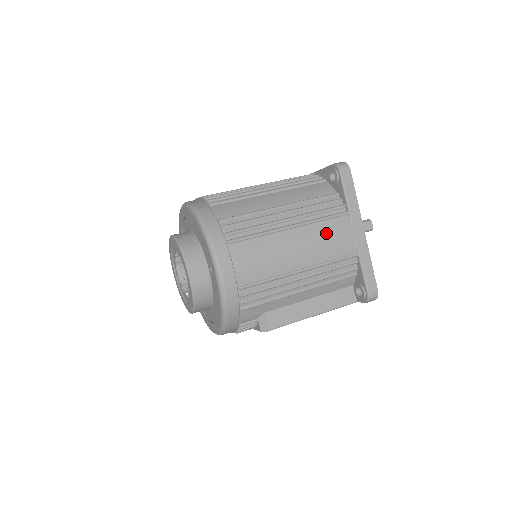
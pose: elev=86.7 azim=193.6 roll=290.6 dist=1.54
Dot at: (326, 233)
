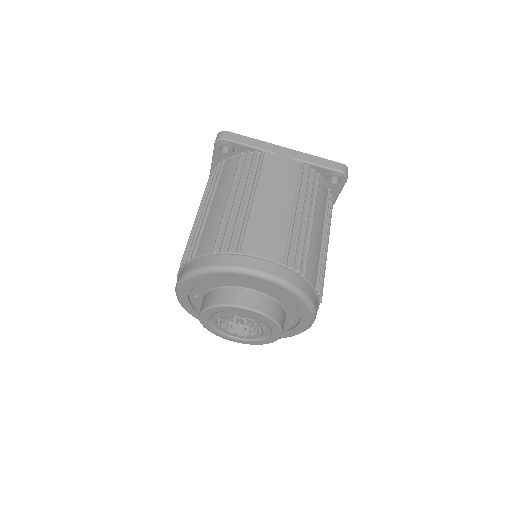
Dot at: occluded
